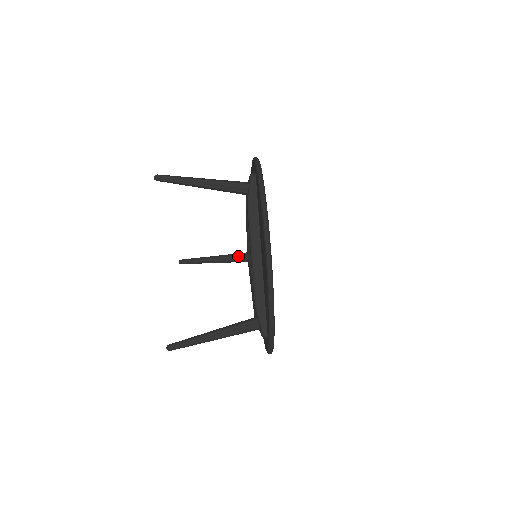
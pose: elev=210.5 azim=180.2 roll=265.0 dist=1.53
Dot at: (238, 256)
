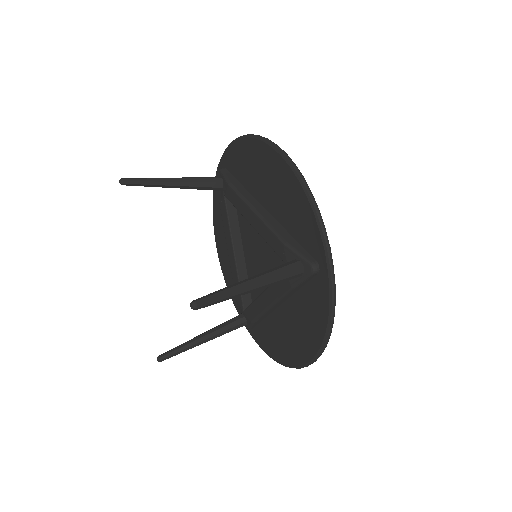
Dot at: (231, 319)
